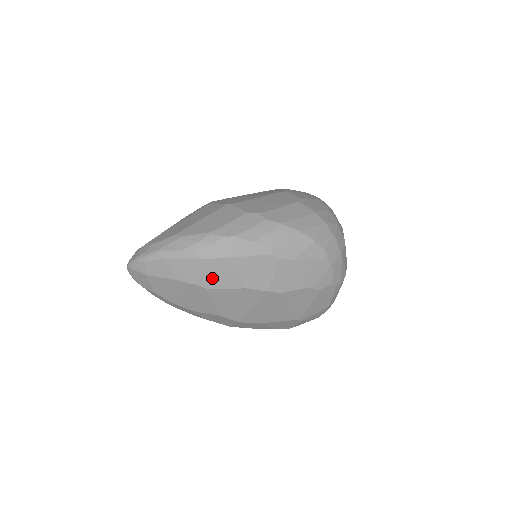
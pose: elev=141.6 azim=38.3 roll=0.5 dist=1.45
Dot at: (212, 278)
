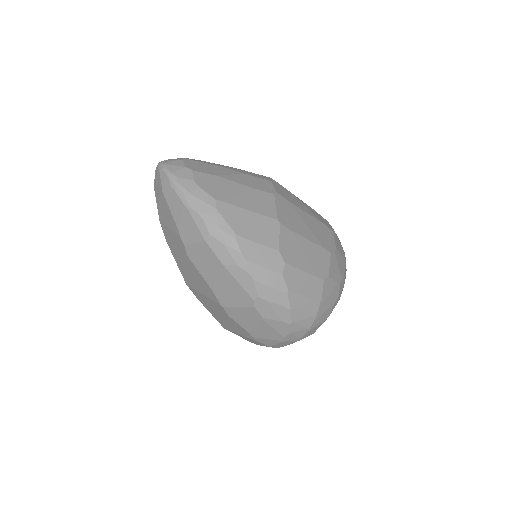
Dot at: (199, 257)
